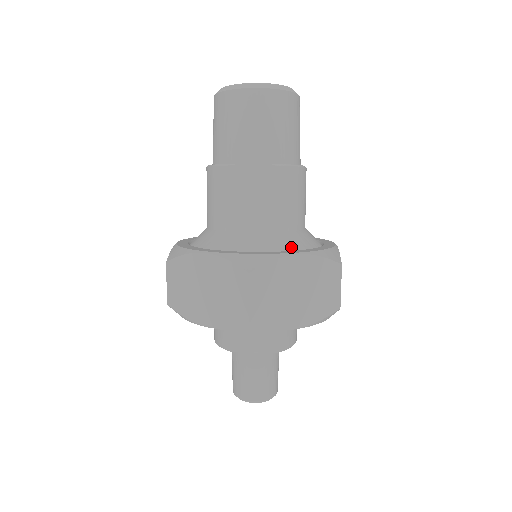
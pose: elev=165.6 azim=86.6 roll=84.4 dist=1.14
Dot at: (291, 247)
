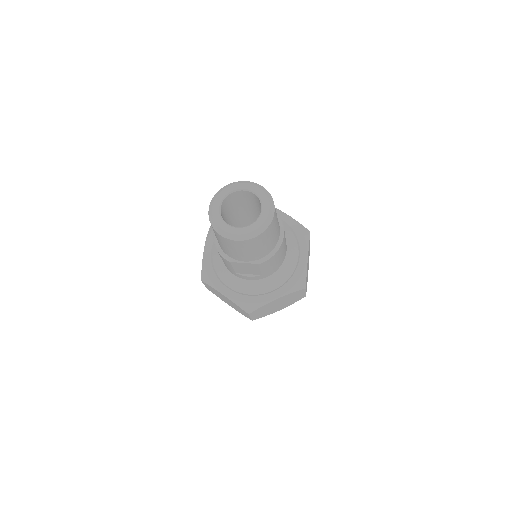
Dot at: (274, 286)
